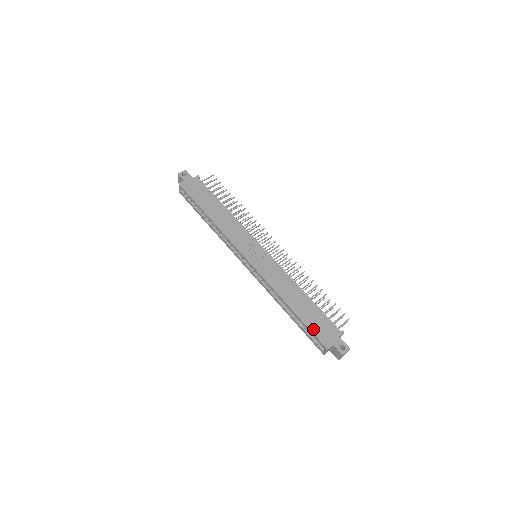
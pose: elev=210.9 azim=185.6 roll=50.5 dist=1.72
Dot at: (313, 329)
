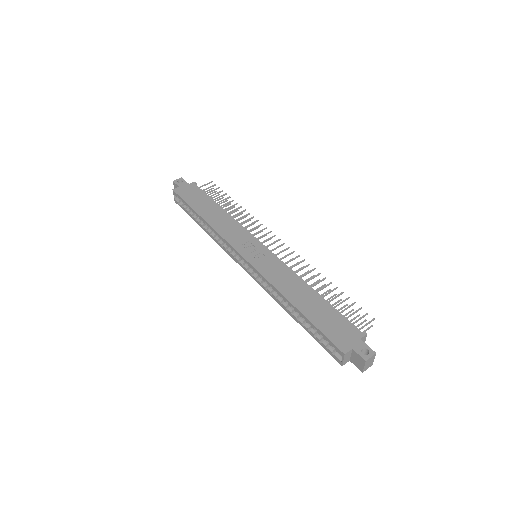
Dot at: (325, 330)
